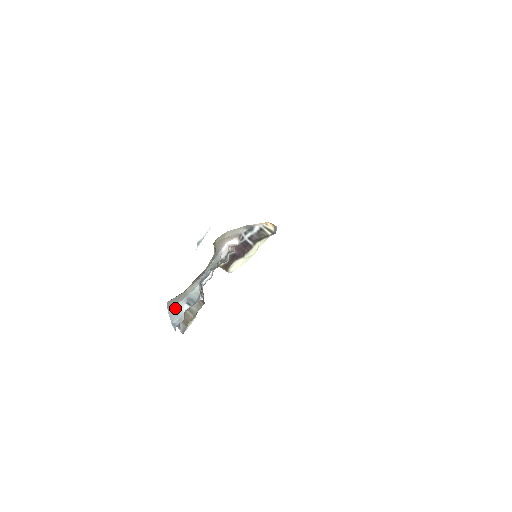
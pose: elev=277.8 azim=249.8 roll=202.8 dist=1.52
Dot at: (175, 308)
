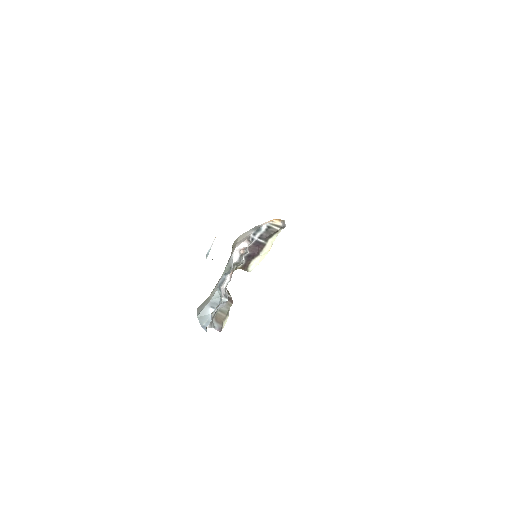
Dot at: (202, 313)
